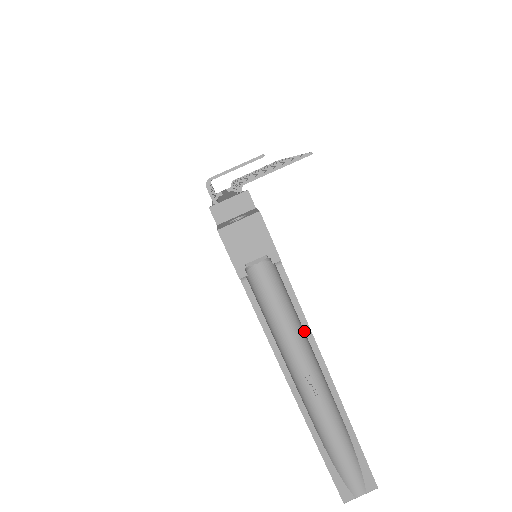
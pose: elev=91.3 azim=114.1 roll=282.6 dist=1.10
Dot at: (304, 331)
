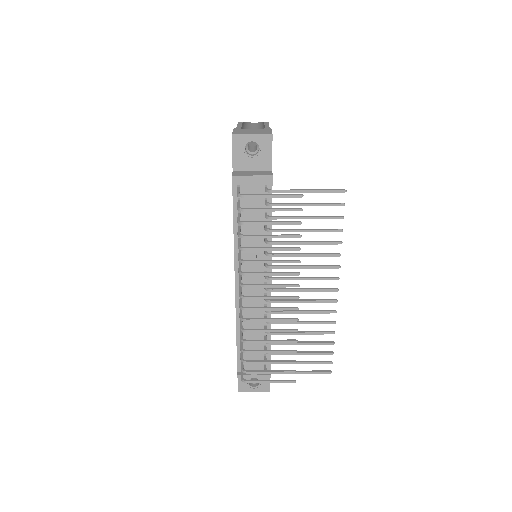
Dot at: occluded
